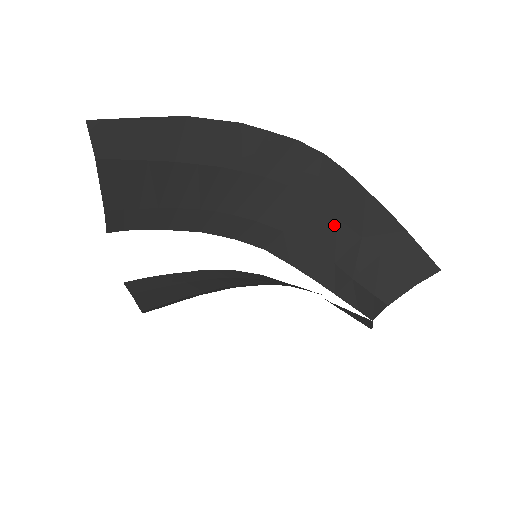
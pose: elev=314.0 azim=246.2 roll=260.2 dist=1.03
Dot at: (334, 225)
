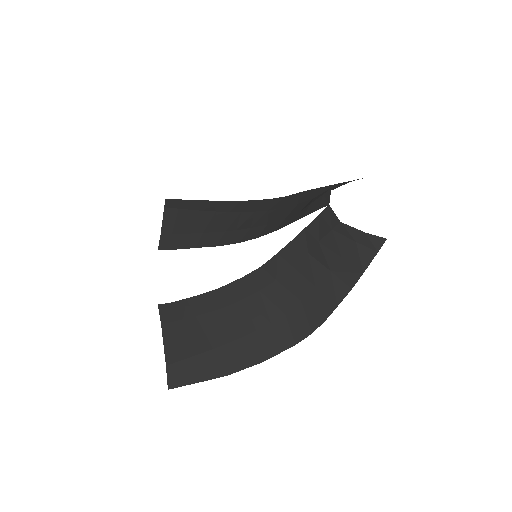
Dot at: (297, 206)
